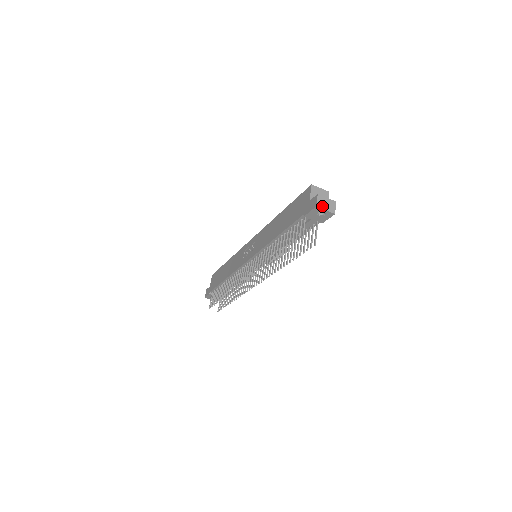
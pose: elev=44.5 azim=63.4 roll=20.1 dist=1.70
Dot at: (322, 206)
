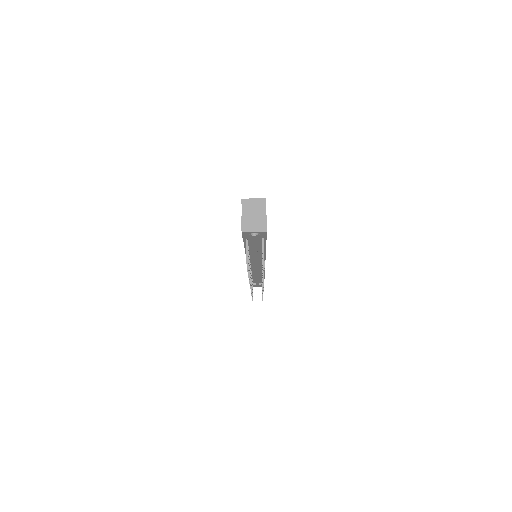
Dot at: (249, 229)
